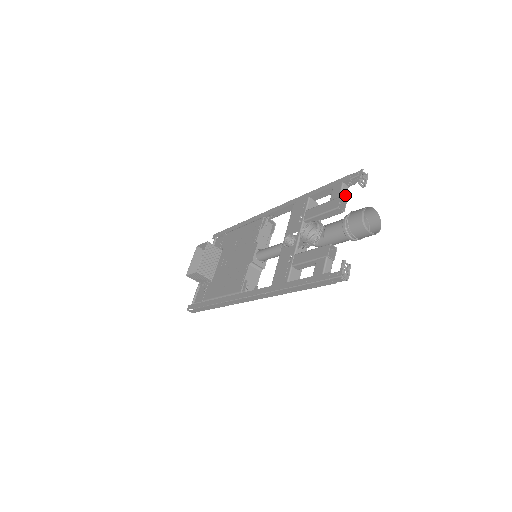
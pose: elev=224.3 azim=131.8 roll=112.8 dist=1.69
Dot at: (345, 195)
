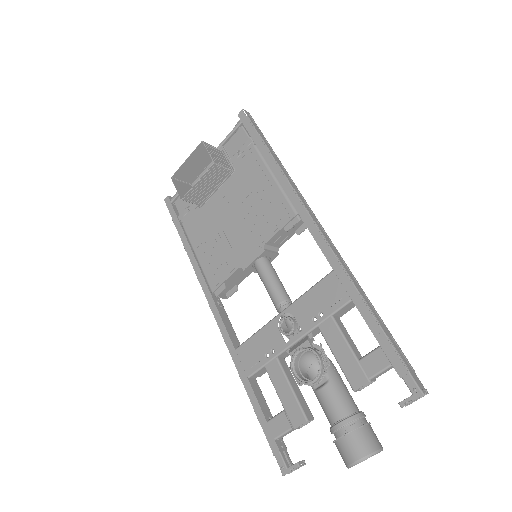
Dot at: occluded
